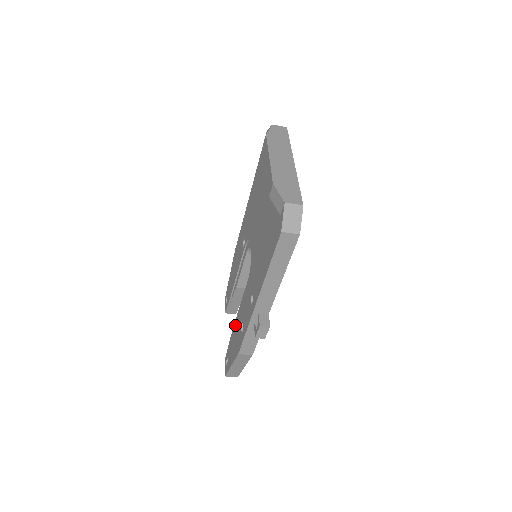
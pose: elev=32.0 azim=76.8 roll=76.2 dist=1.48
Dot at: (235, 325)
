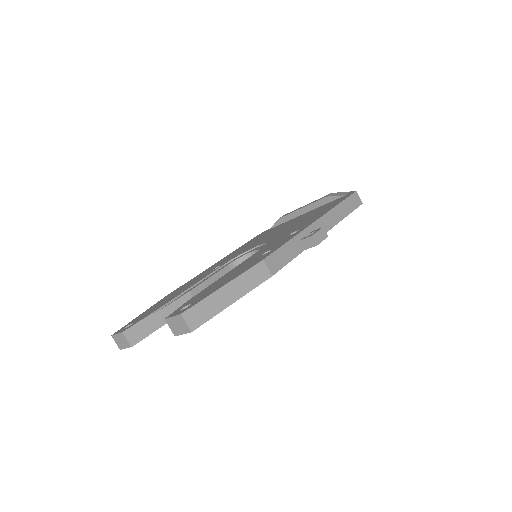
Dot at: (222, 277)
